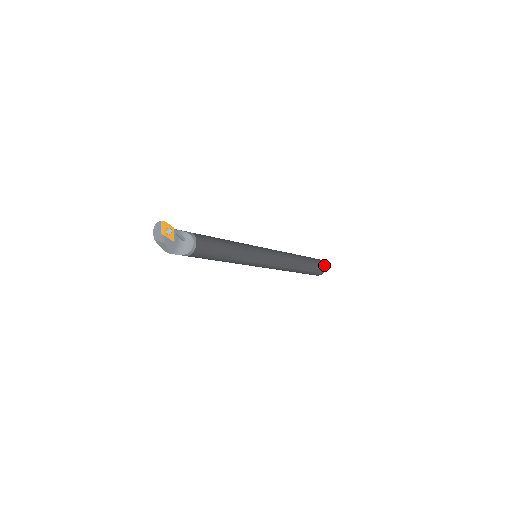
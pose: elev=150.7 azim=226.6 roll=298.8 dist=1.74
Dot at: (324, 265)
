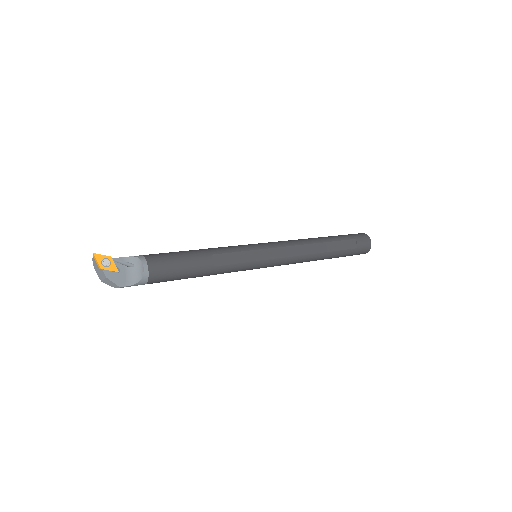
Dot at: (367, 236)
